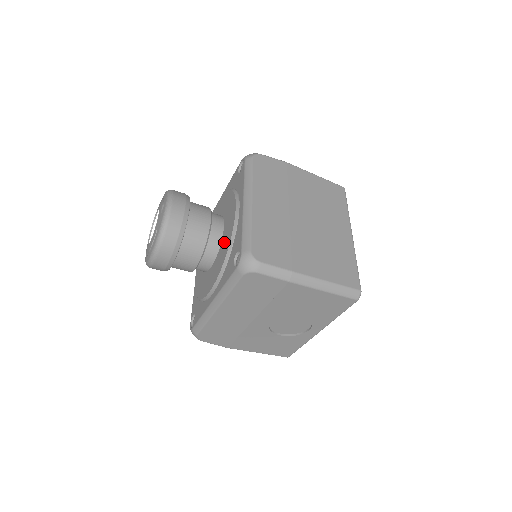
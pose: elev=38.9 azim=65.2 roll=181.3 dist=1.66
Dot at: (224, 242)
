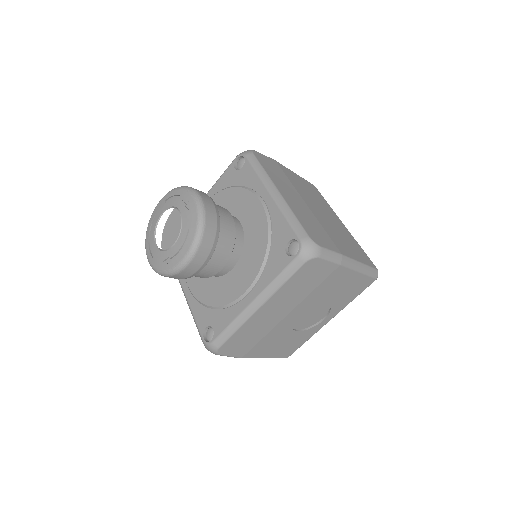
Dot at: (252, 238)
